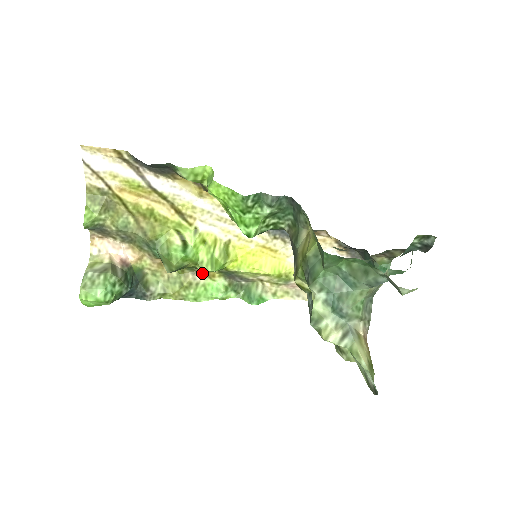
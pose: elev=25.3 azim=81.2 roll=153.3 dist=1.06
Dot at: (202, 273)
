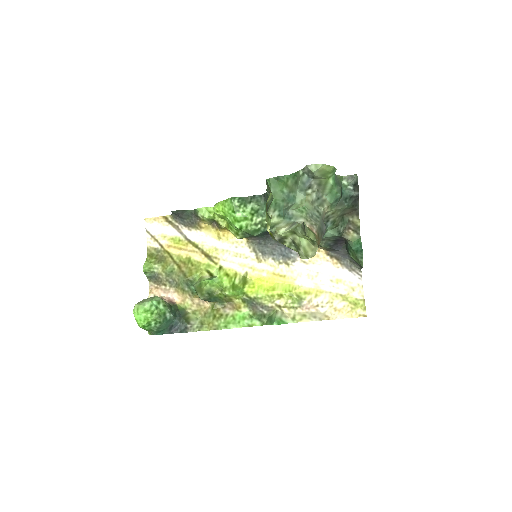
Dot at: (231, 307)
